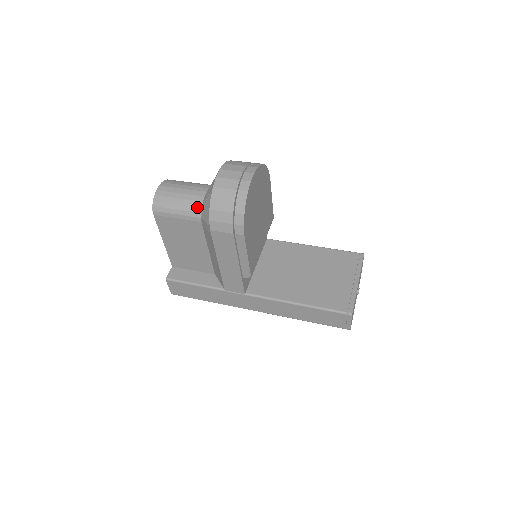
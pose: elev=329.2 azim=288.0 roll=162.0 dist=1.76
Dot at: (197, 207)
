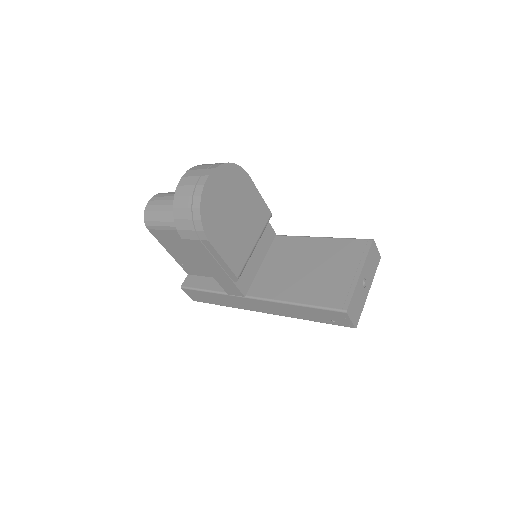
Dot at: occluded
